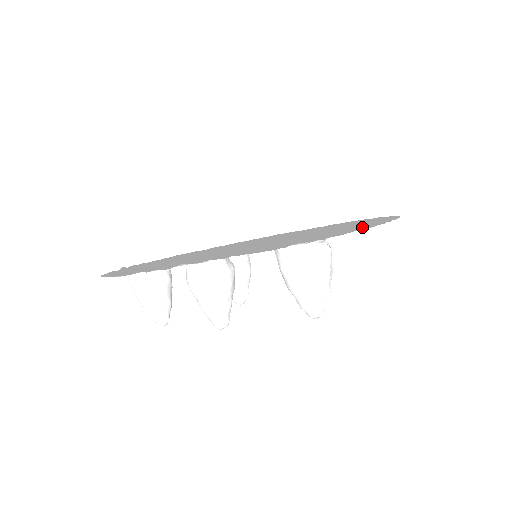
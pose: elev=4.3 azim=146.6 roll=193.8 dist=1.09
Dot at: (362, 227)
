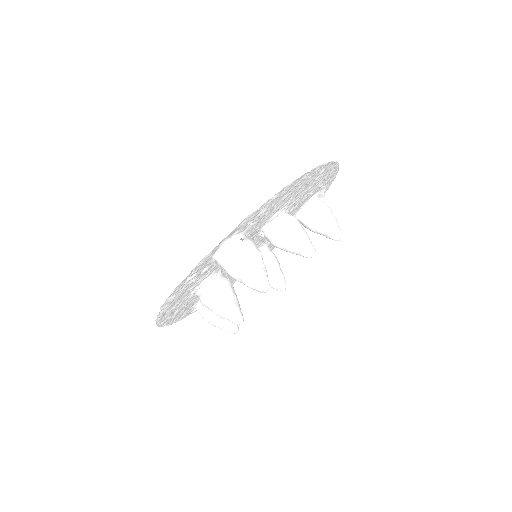
Dot at: (266, 207)
